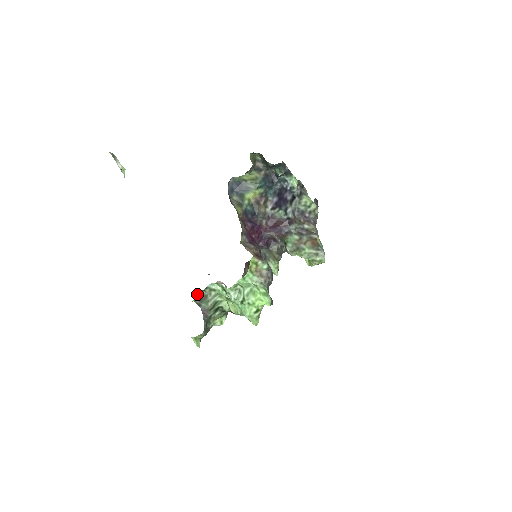
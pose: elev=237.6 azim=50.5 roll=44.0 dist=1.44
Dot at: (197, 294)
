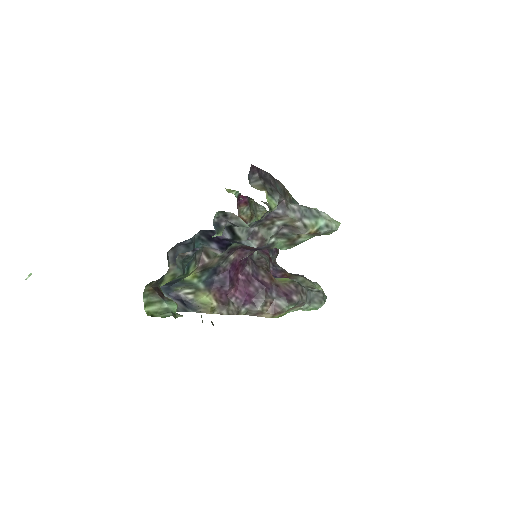
Dot at: occluded
